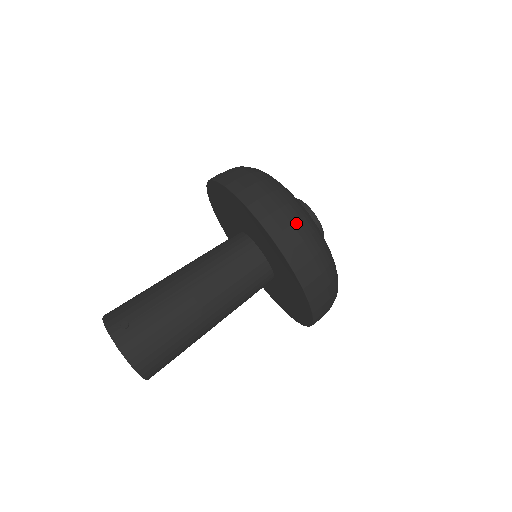
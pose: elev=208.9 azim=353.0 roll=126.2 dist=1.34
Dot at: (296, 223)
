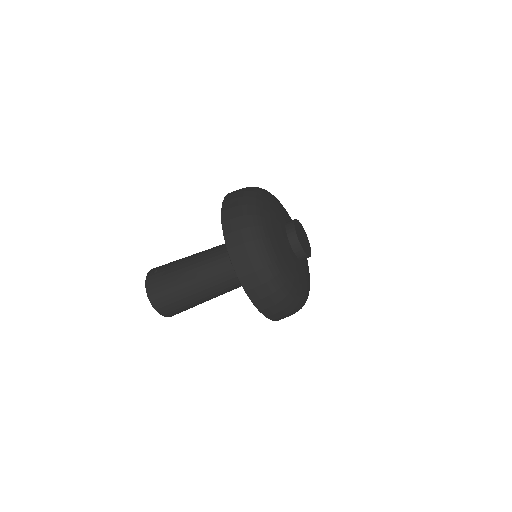
Dot at: (241, 217)
